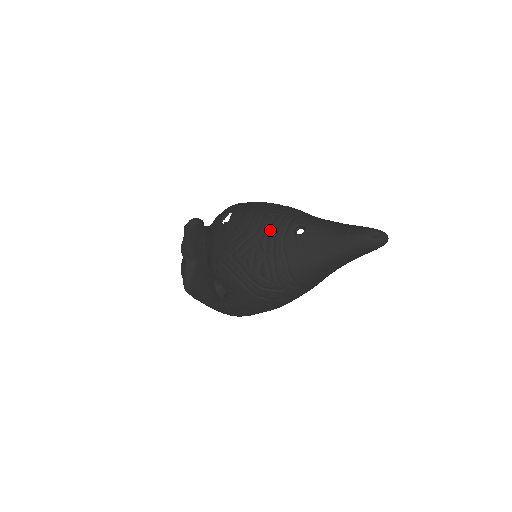
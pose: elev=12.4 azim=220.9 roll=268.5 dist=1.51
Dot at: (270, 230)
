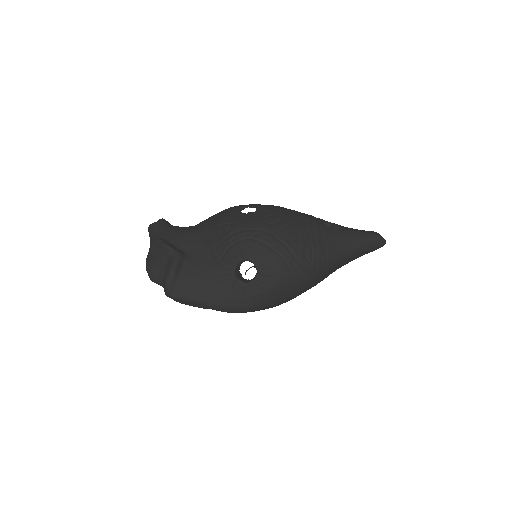
Dot at: (307, 221)
